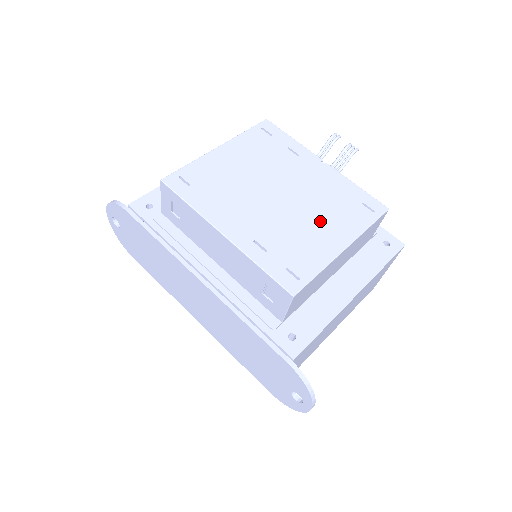
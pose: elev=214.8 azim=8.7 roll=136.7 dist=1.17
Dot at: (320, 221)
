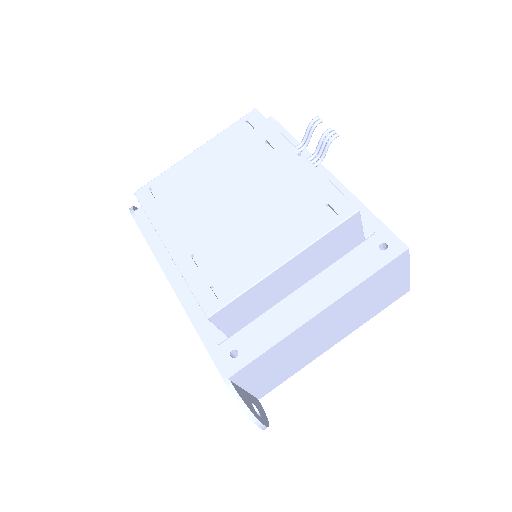
Dot at: (267, 230)
